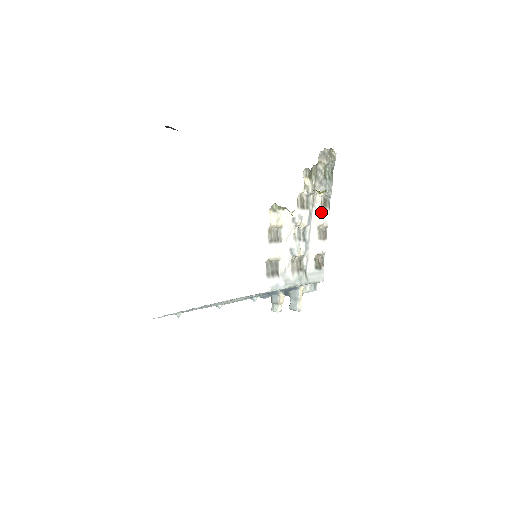
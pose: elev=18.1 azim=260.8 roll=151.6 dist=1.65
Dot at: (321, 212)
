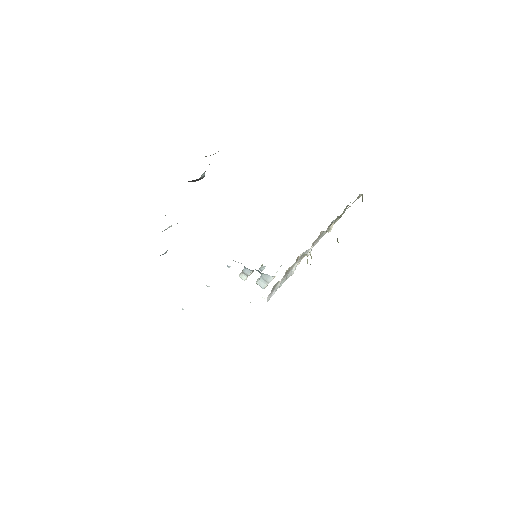
Dot at: occluded
